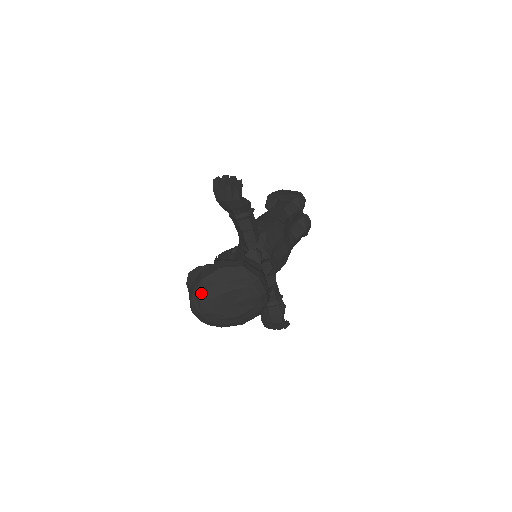
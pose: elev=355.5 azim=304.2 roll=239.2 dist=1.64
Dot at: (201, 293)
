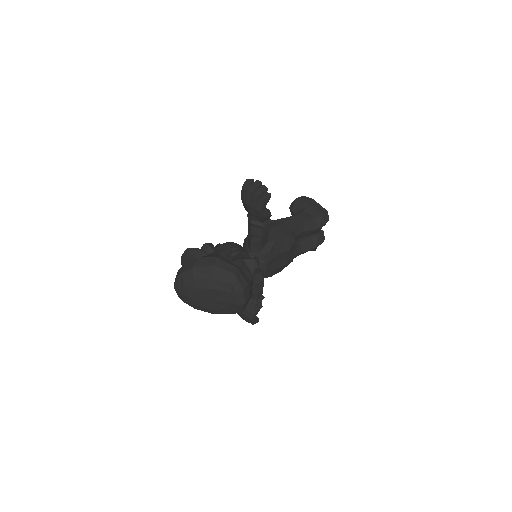
Dot at: (188, 278)
